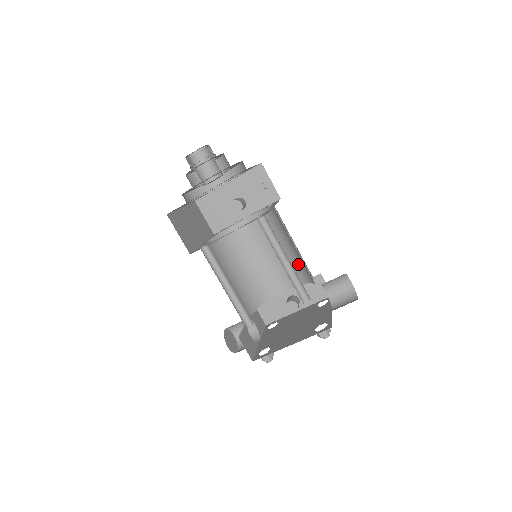
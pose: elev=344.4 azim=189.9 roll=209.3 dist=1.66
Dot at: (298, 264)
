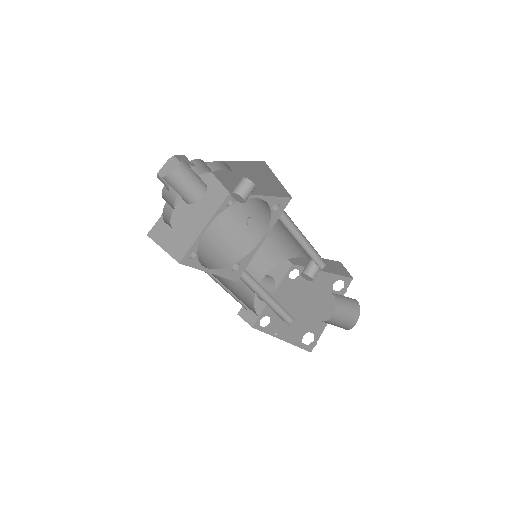
Dot at: occluded
